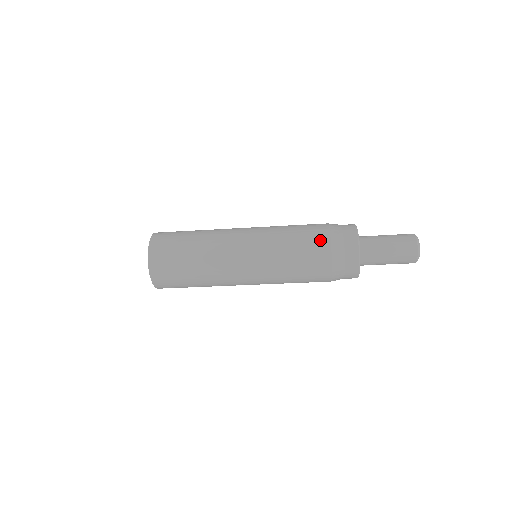
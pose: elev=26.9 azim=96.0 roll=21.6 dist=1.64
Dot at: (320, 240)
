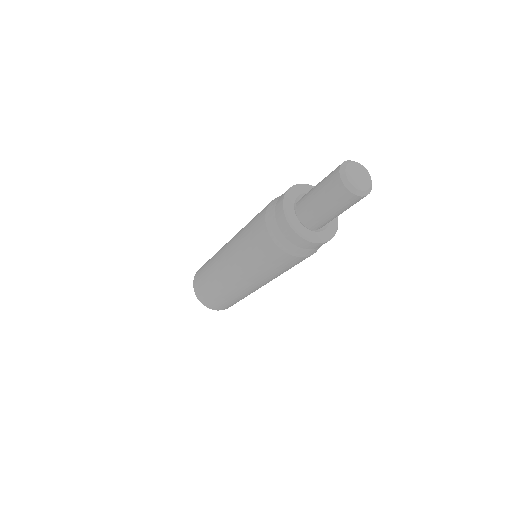
Dot at: (271, 250)
